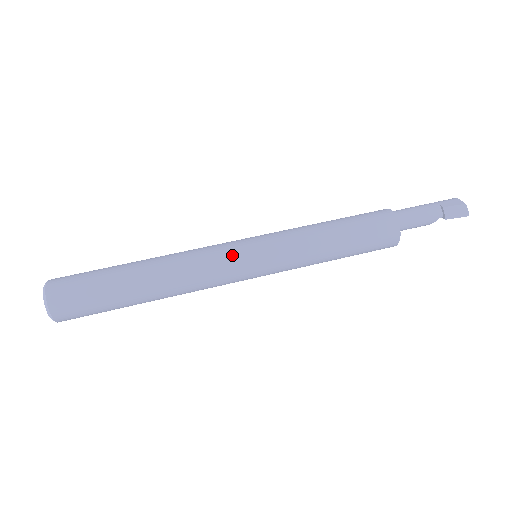
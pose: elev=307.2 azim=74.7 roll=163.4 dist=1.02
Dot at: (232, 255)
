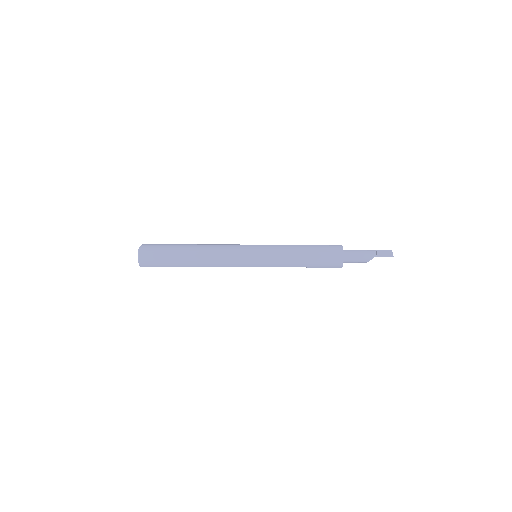
Dot at: (241, 247)
